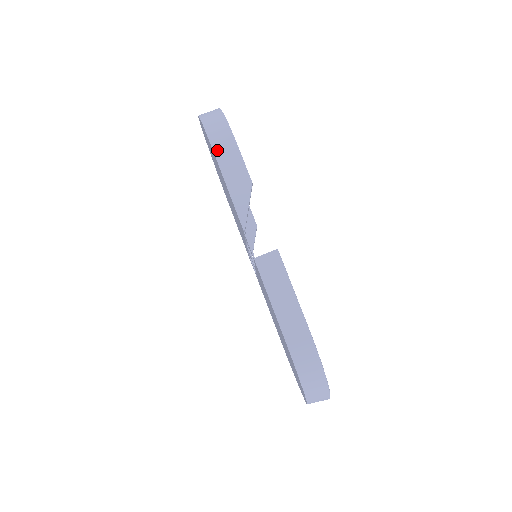
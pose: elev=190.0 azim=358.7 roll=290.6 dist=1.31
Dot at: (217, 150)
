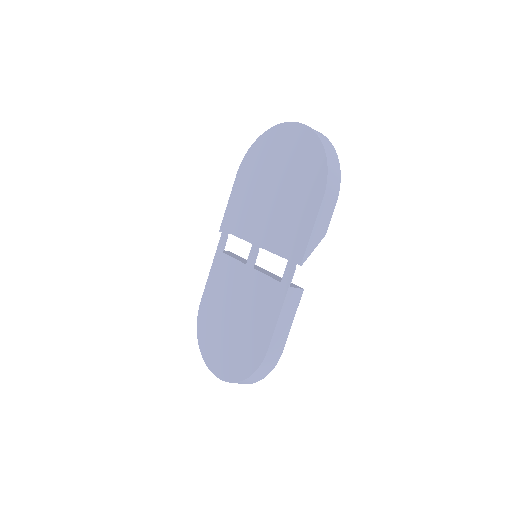
Dot at: (327, 194)
